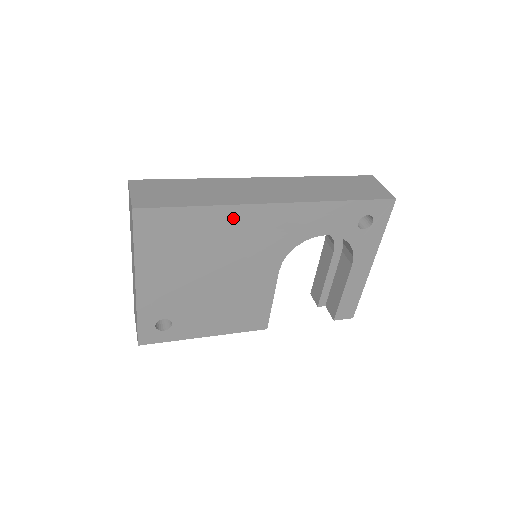
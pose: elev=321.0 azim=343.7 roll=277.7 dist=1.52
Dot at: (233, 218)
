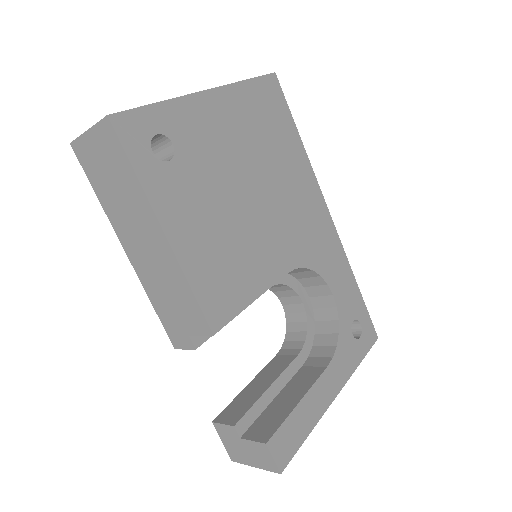
Dot at: (305, 178)
